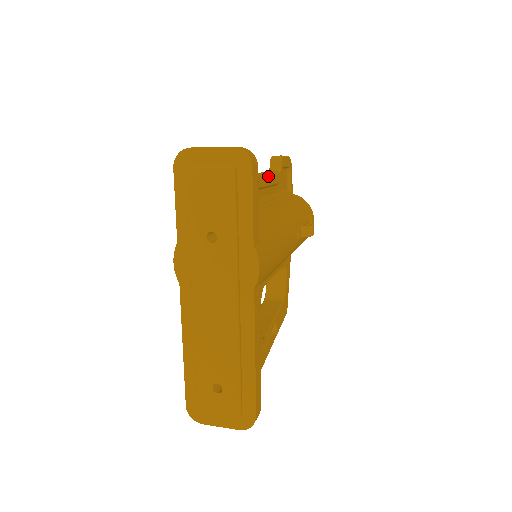
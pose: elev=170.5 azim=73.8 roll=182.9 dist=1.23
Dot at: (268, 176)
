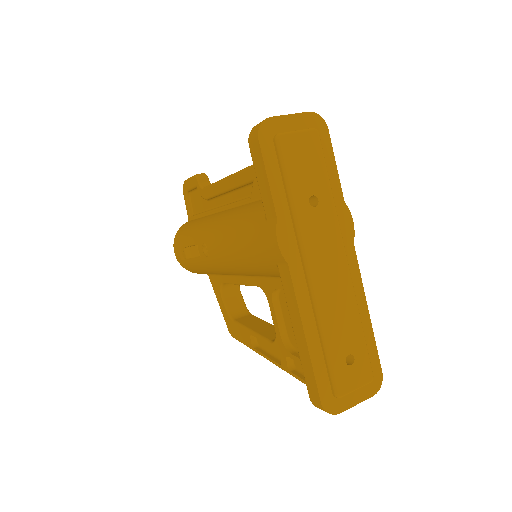
Dot at: occluded
